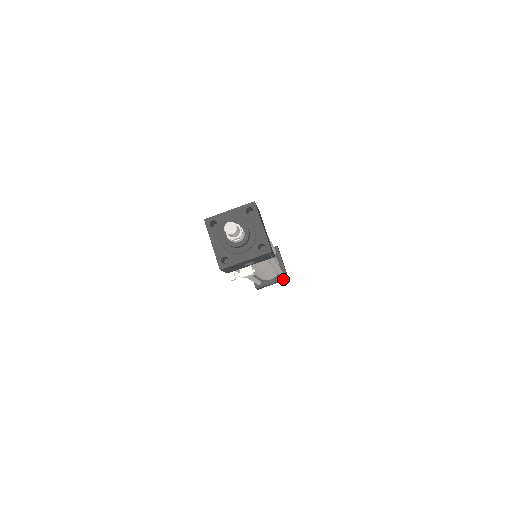
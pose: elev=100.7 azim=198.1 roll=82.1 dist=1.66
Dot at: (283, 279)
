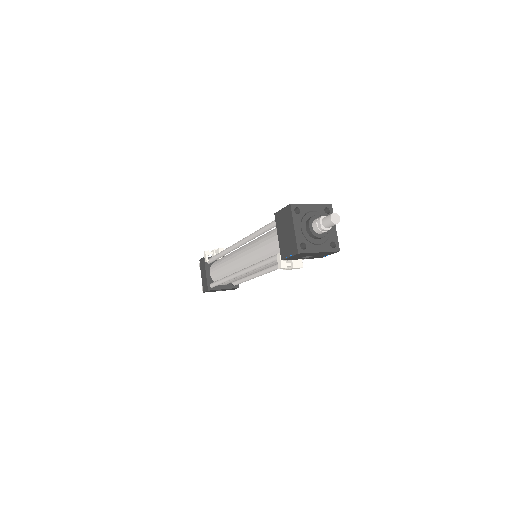
Dot at: (234, 288)
